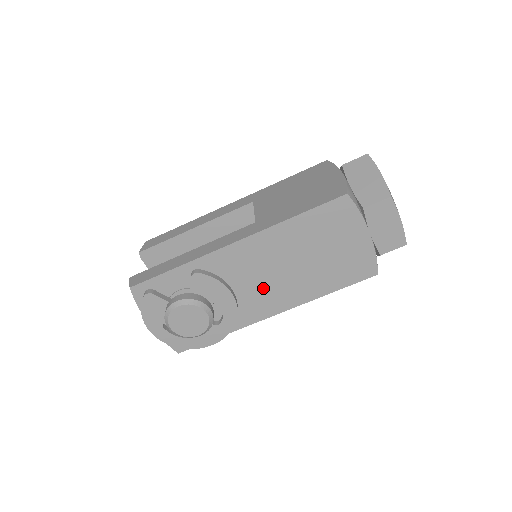
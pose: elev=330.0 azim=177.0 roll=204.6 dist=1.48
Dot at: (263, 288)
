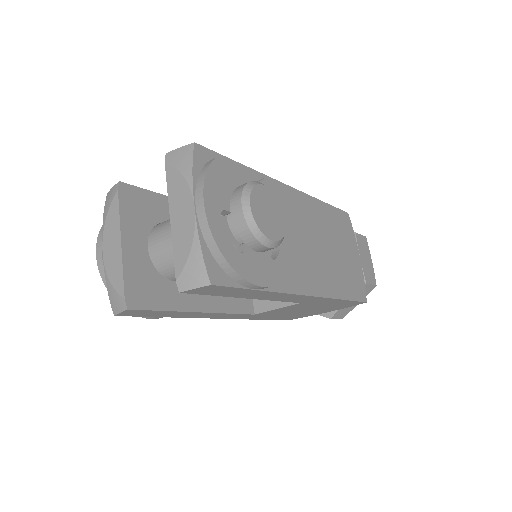
Dot at: (303, 253)
